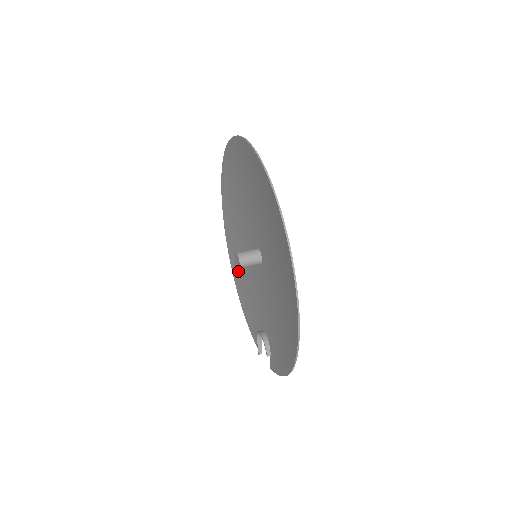
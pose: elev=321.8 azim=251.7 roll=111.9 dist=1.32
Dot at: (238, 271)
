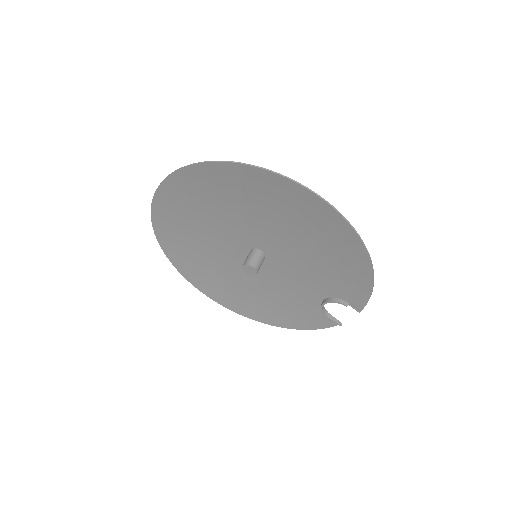
Dot at: (257, 308)
